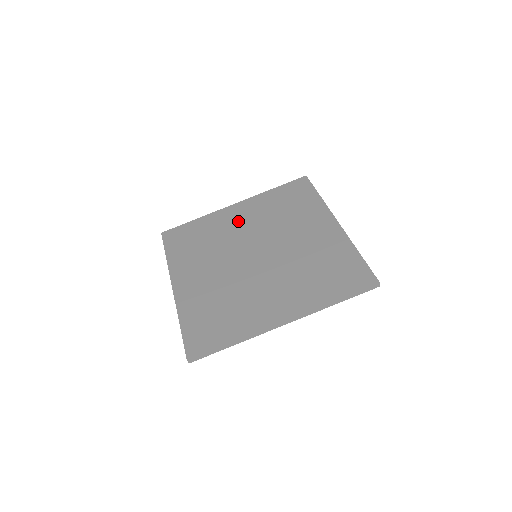
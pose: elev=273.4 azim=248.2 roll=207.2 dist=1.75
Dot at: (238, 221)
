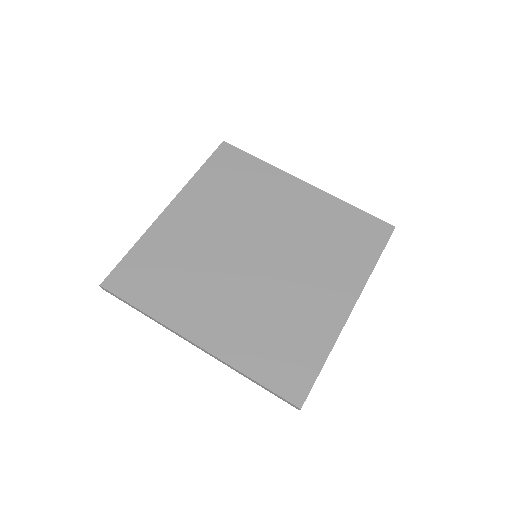
Dot at: (286, 204)
